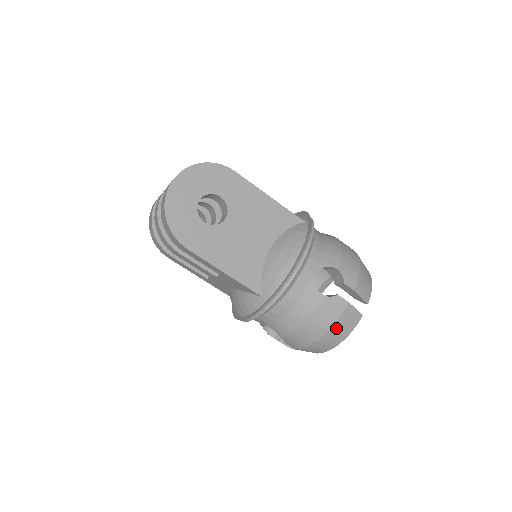
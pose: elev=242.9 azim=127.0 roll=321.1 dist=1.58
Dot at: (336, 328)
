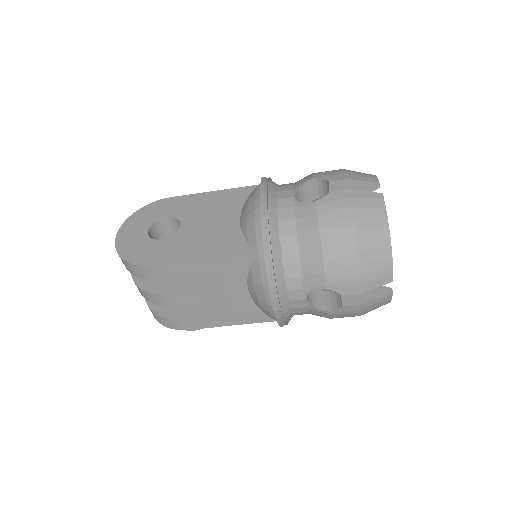
Dot at: (361, 221)
